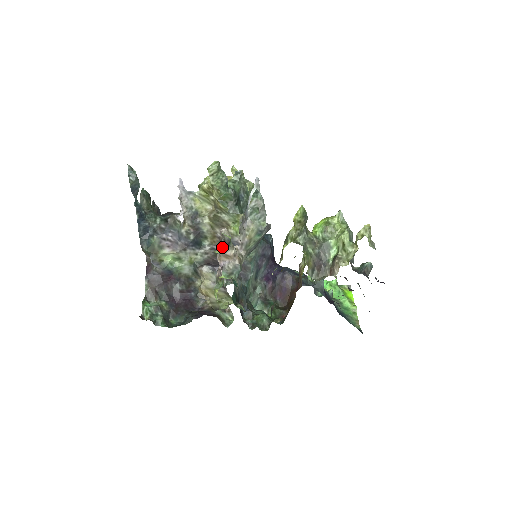
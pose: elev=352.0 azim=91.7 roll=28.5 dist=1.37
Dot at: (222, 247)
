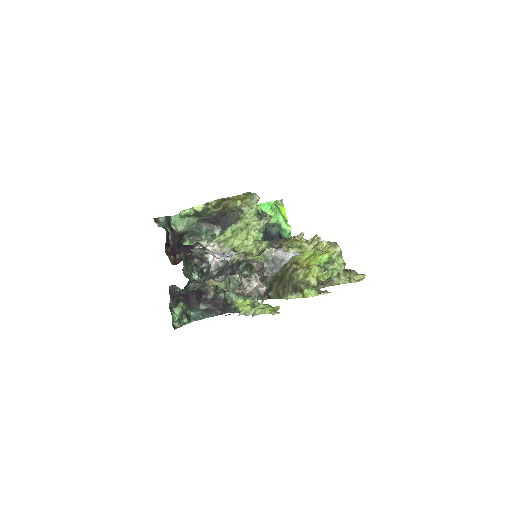
Dot at: (263, 301)
